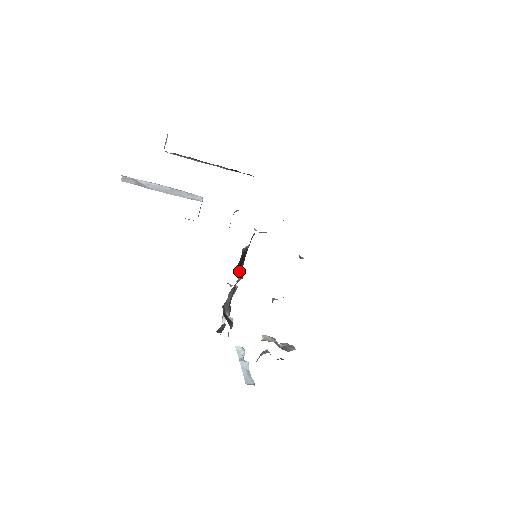
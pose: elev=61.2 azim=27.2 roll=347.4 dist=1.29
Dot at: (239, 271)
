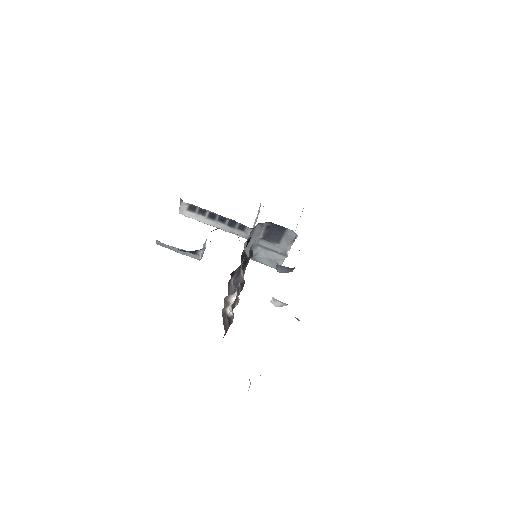
Dot at: (242, 268)
